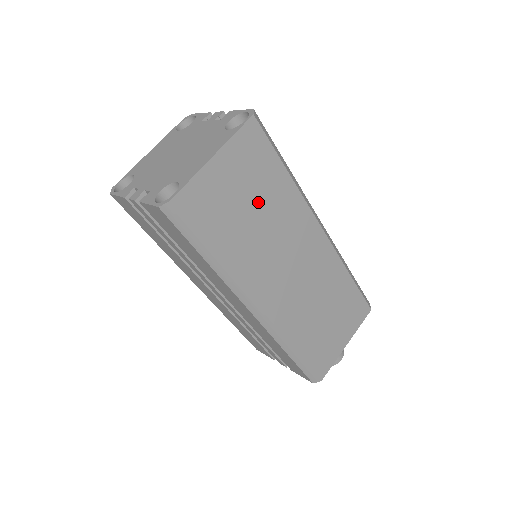
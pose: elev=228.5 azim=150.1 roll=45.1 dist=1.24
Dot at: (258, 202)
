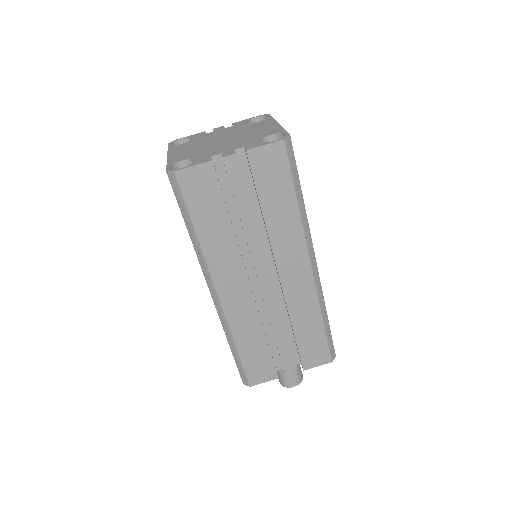
Dot at: occluded
